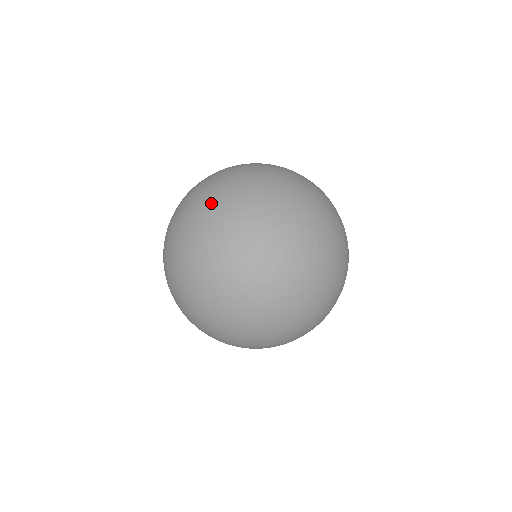
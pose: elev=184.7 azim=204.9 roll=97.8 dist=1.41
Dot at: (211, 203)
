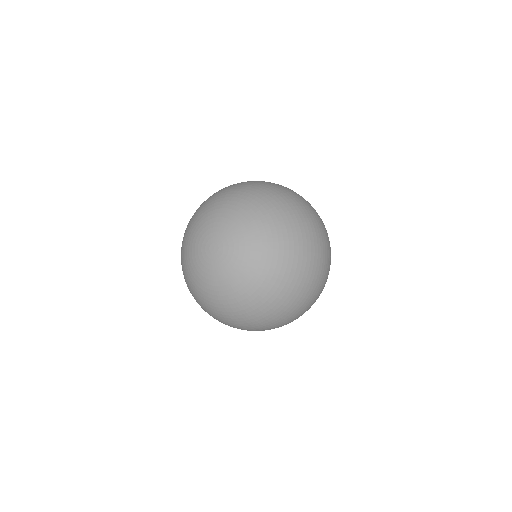
Dot at: (252, 204)
